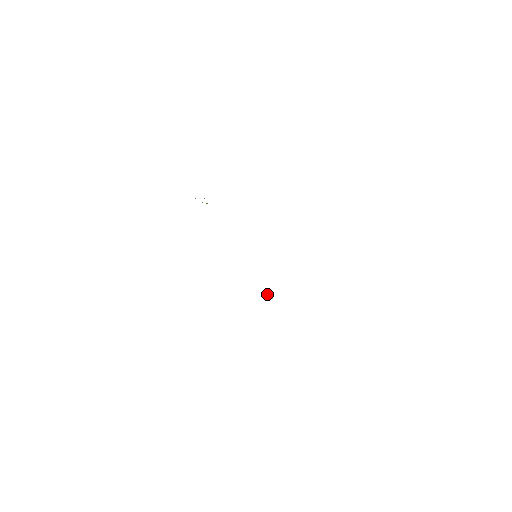
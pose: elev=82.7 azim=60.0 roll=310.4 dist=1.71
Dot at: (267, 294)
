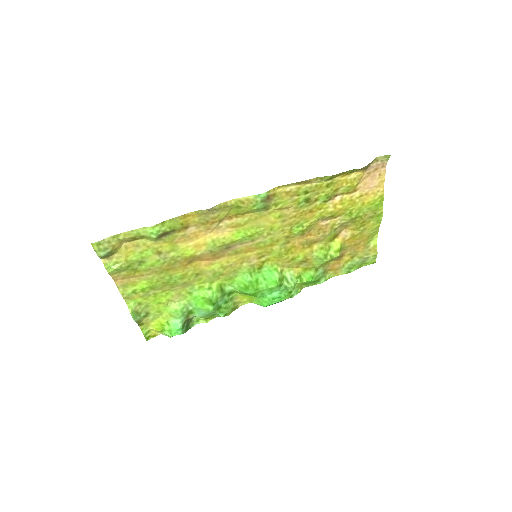
Dot at: (281, 214)
